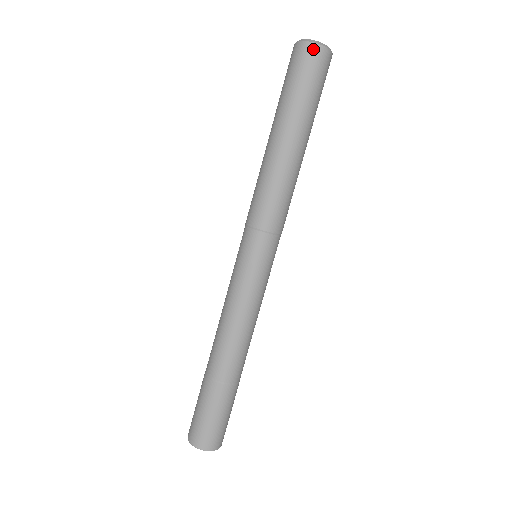
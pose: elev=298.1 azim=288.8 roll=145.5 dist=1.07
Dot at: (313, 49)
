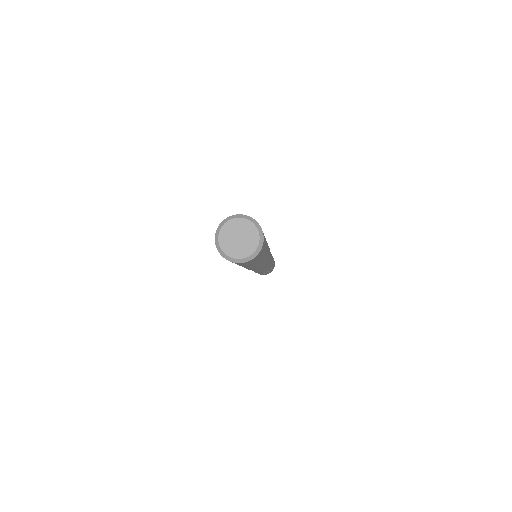
Dot at: (245, 263)
